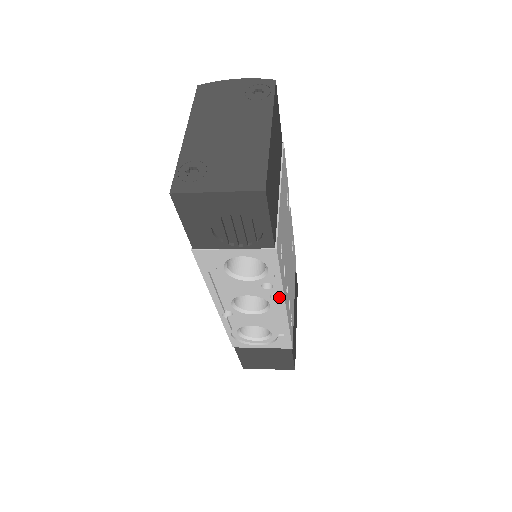
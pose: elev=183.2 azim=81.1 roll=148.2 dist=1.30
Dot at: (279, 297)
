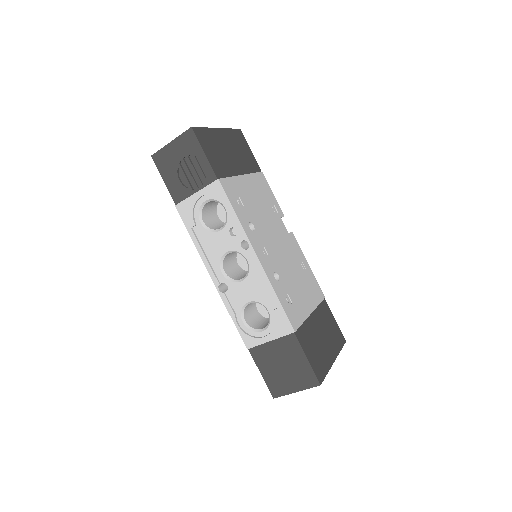
Dot at: (250, 247)
